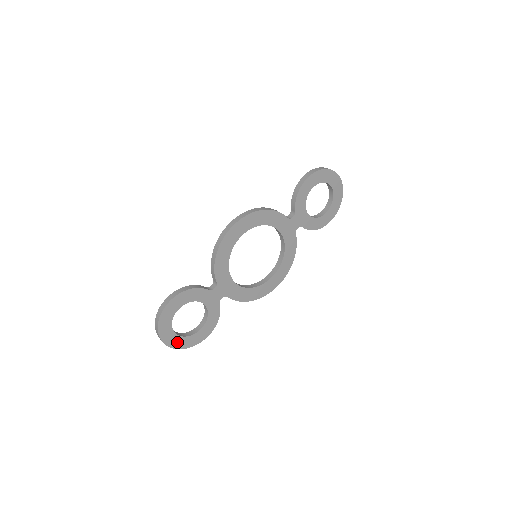
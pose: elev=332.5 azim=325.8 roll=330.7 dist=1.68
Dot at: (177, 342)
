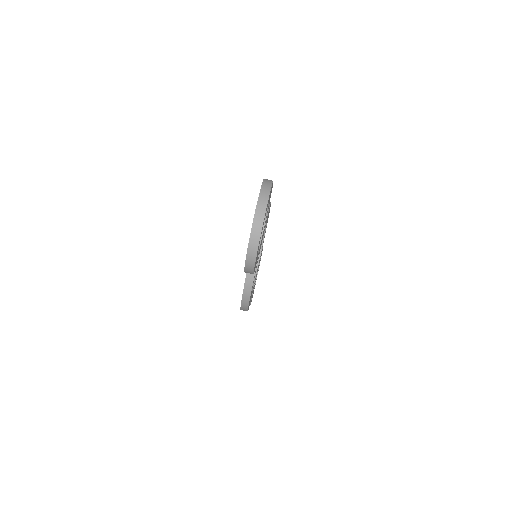
Dot at: (258, 270)
